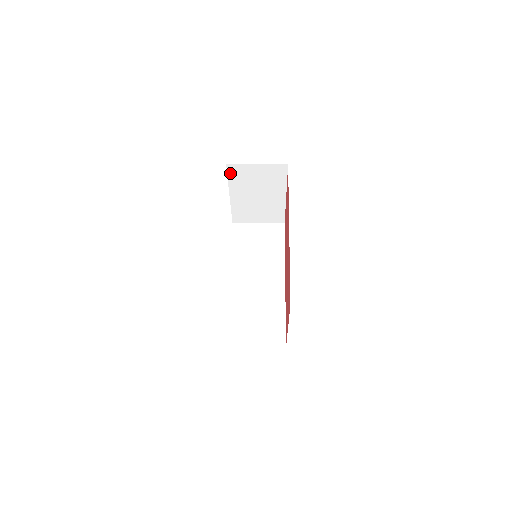
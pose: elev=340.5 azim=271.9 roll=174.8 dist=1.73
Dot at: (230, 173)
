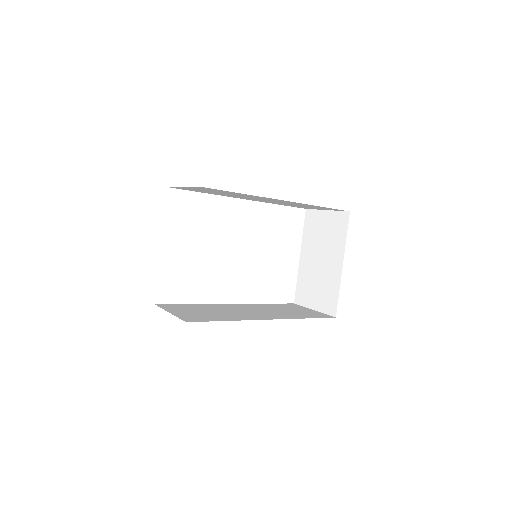
Dot at: (306, 222)
